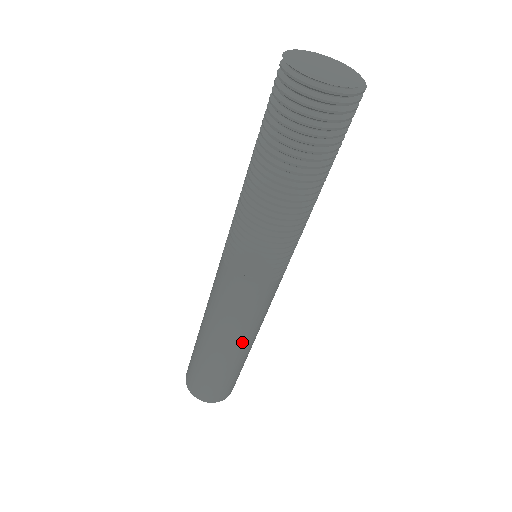
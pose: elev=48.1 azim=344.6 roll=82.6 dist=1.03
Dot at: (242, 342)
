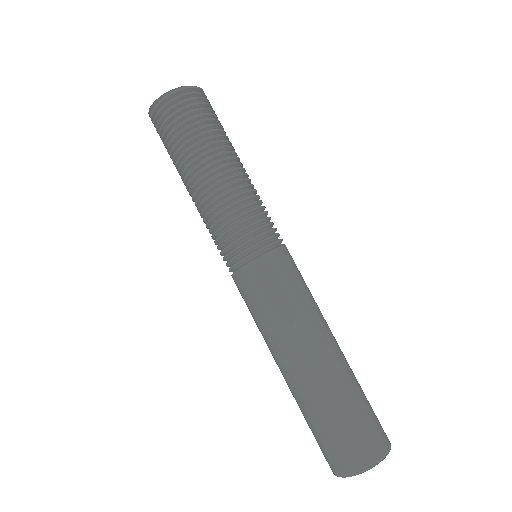
Dot at: (324, 333)
